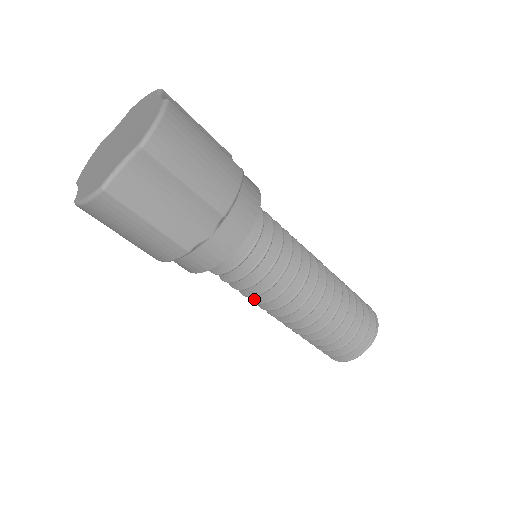
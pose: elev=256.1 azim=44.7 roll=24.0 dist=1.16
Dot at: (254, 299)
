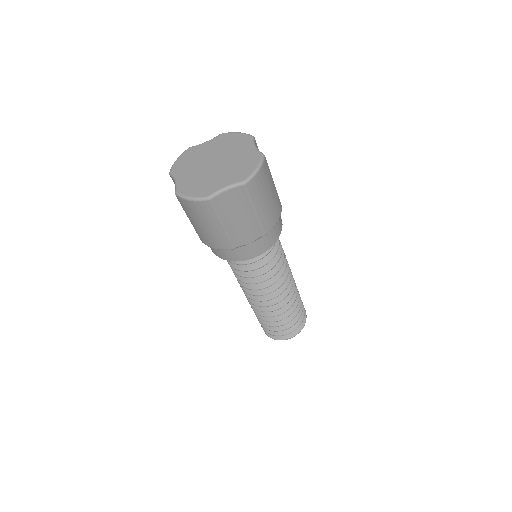
Dot at: (243, 284)
